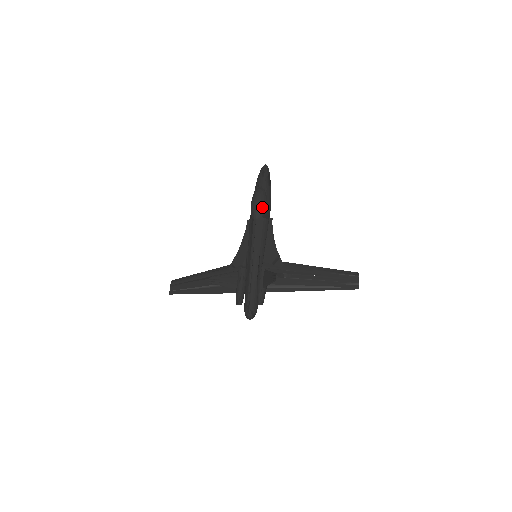
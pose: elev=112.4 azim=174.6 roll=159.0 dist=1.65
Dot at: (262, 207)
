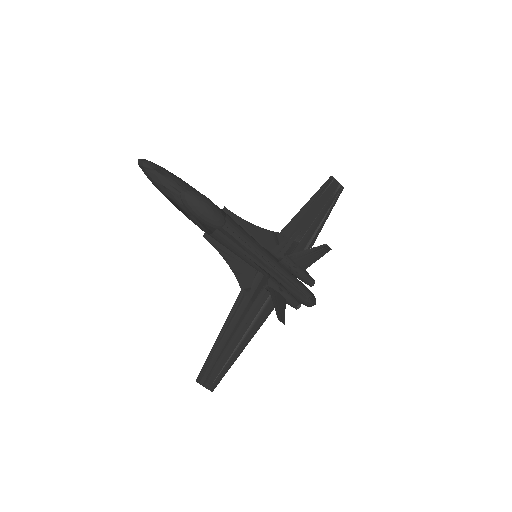
Dot at: (216, 207)
